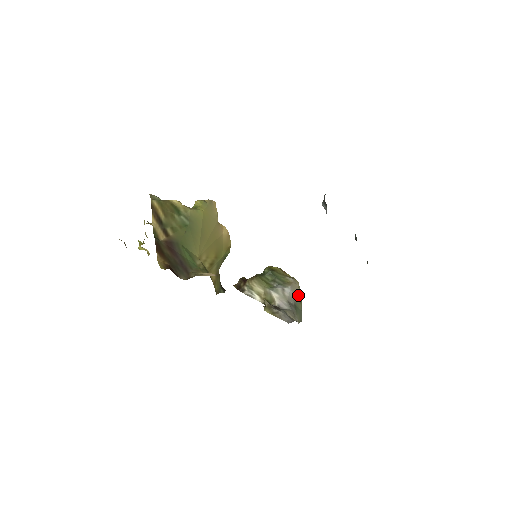
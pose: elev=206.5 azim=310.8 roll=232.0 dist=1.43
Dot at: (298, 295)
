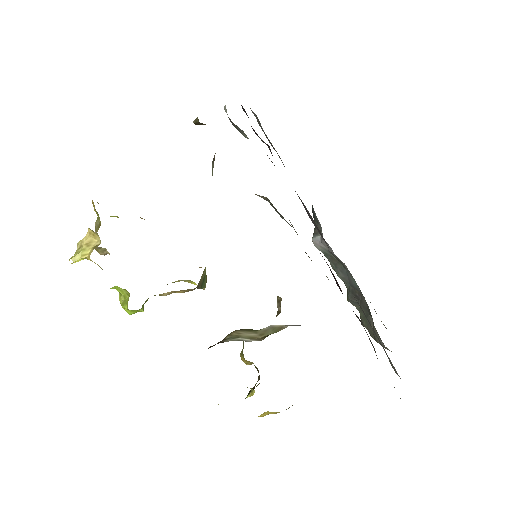
Dot at: occluded
